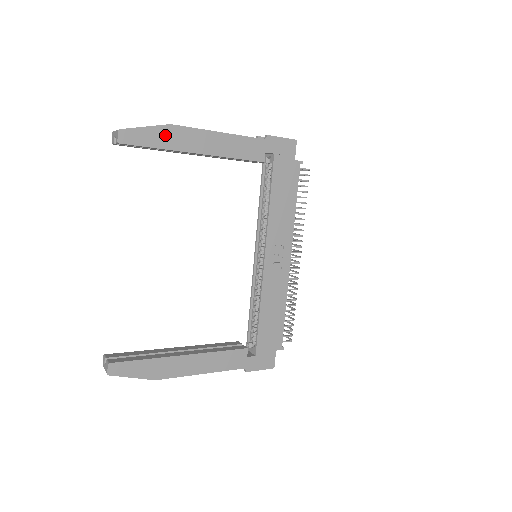
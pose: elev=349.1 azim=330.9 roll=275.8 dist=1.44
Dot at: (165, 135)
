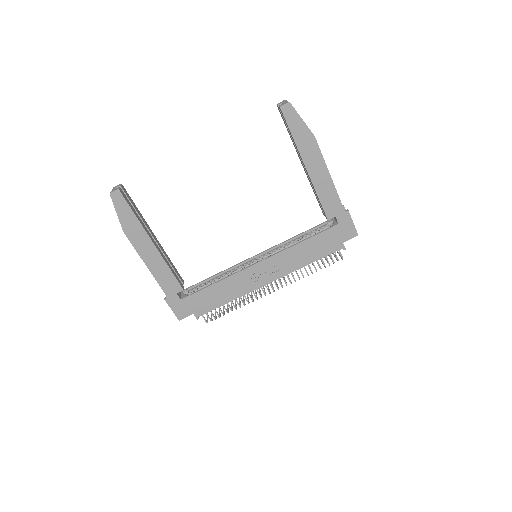
Dot at: (305, 136)
